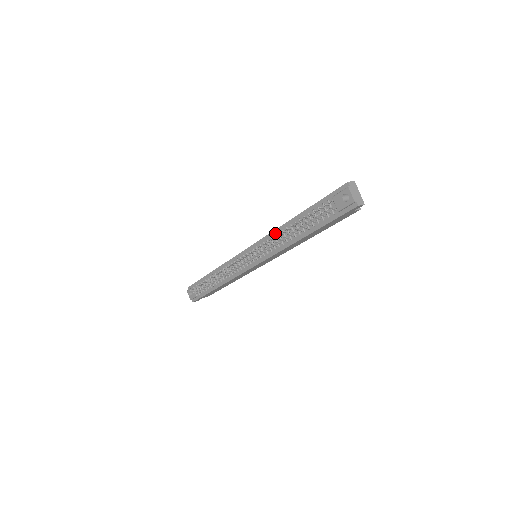
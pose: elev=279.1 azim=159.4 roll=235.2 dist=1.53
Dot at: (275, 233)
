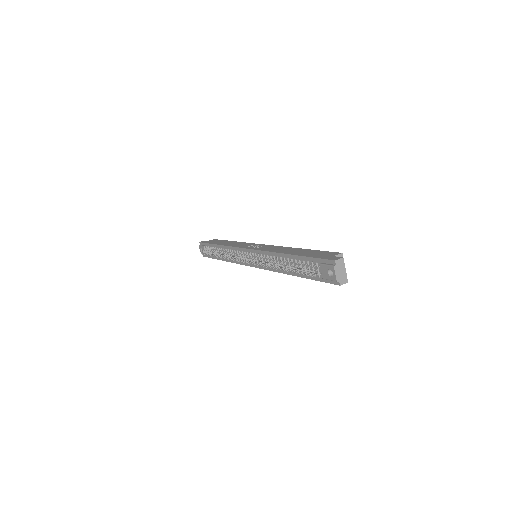
Dot at: (271, 254)
